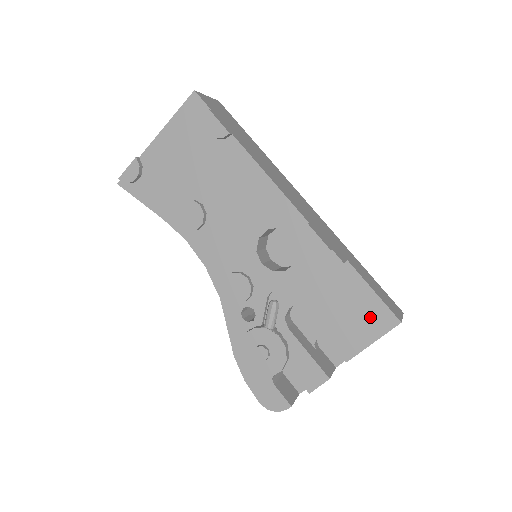
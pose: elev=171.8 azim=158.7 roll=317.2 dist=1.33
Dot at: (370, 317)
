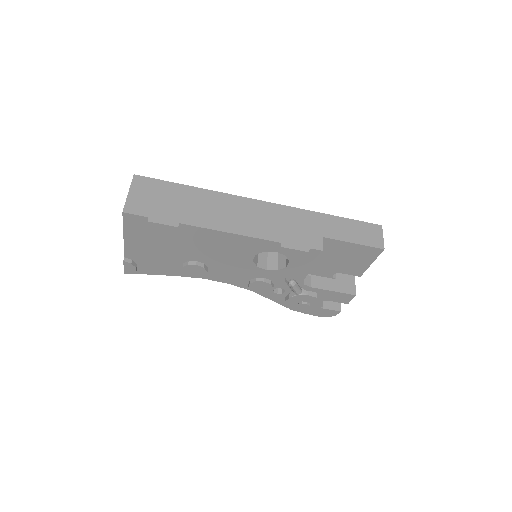
Dot at: (361, 255)
